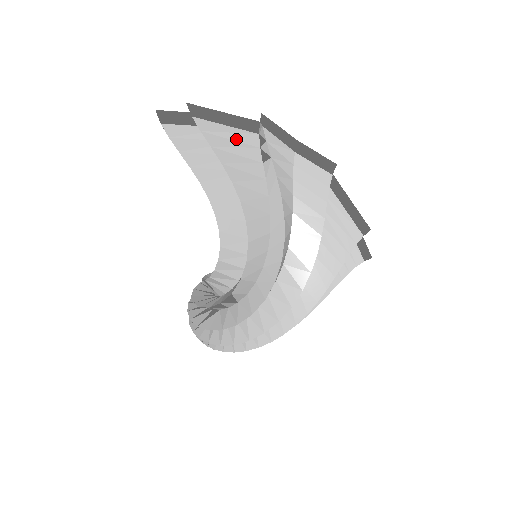
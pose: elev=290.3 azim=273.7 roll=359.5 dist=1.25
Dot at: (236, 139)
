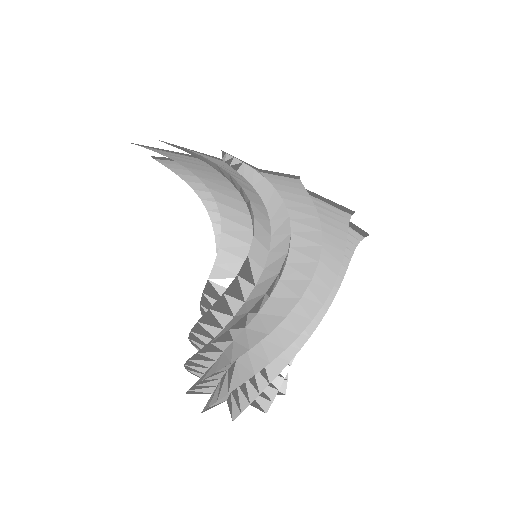
Dot at: occluded
